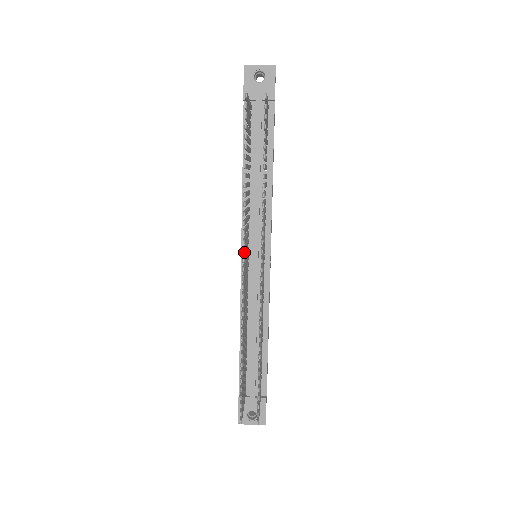
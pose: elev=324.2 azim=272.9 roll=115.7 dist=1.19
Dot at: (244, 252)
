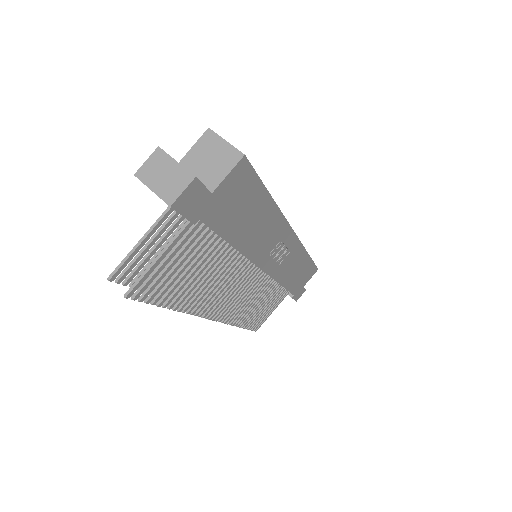
Dot at: occluded
